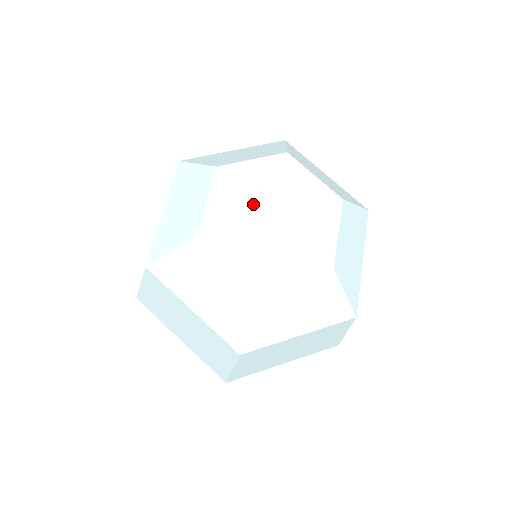
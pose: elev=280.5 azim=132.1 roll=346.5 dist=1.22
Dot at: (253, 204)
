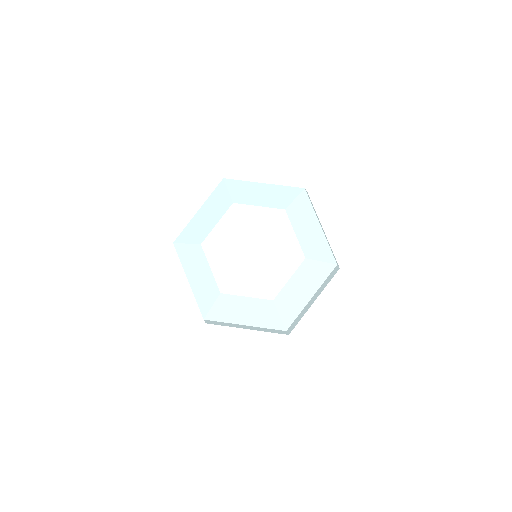
Dot at: (244, 238)
